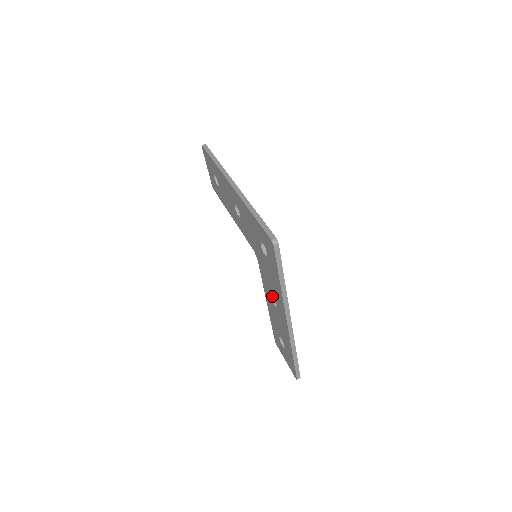
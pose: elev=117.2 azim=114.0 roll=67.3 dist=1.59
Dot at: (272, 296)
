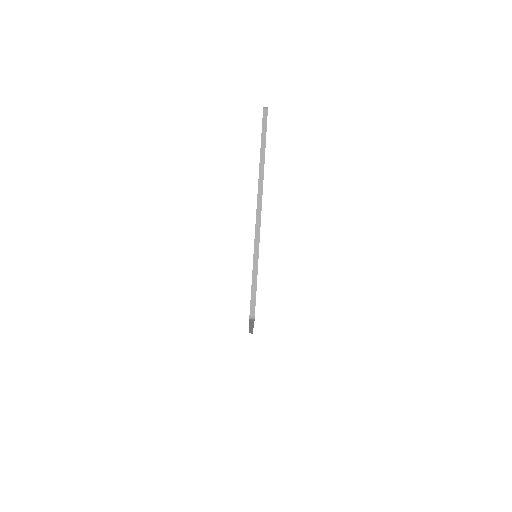
Dot at: occluded
